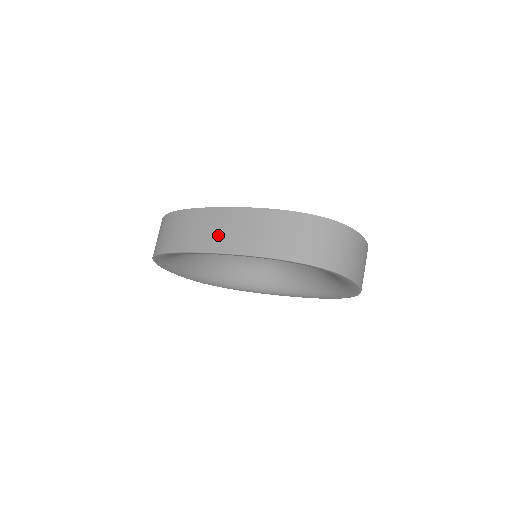
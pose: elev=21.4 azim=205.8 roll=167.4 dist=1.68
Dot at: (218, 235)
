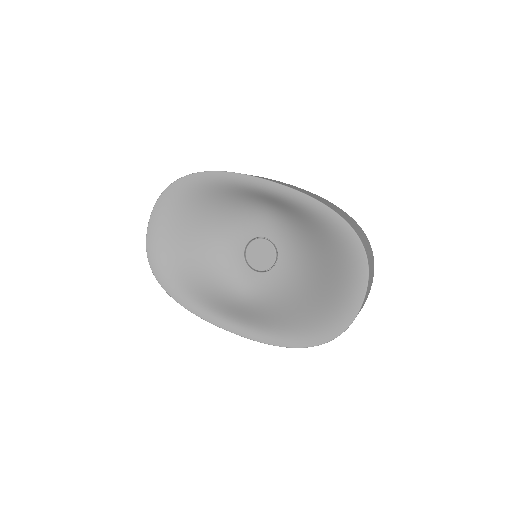
Dot at: (276, 181)
